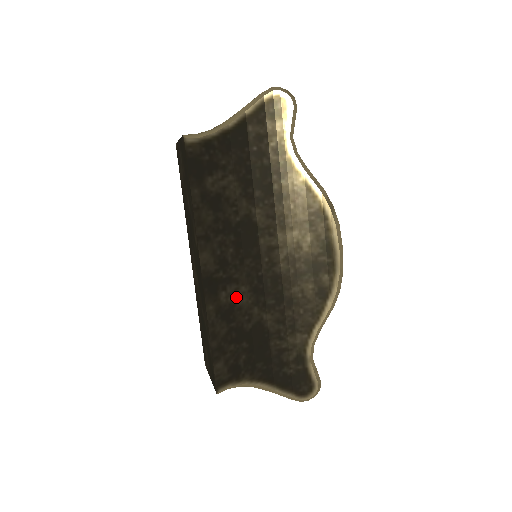
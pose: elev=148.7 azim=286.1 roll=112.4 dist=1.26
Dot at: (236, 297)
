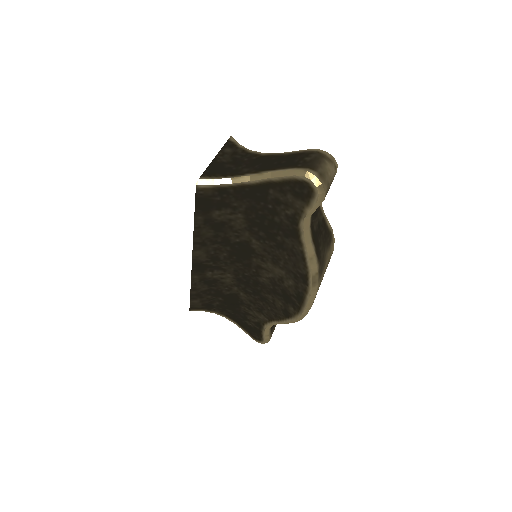
Dot at: (221, 277)
